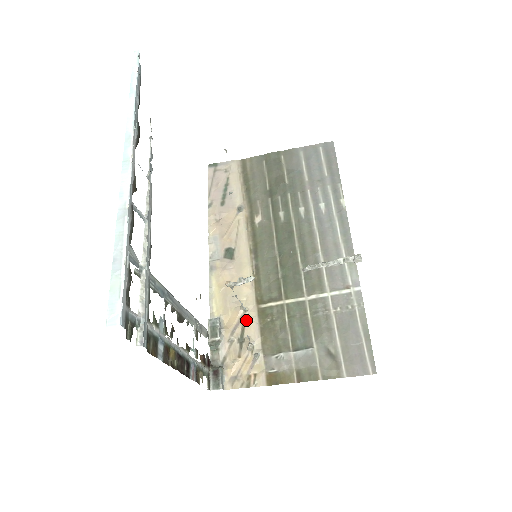
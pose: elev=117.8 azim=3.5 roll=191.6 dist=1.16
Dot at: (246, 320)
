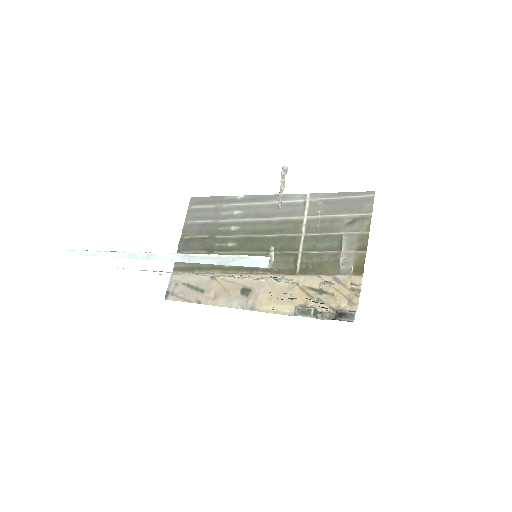
Dot at: (305, 285)
